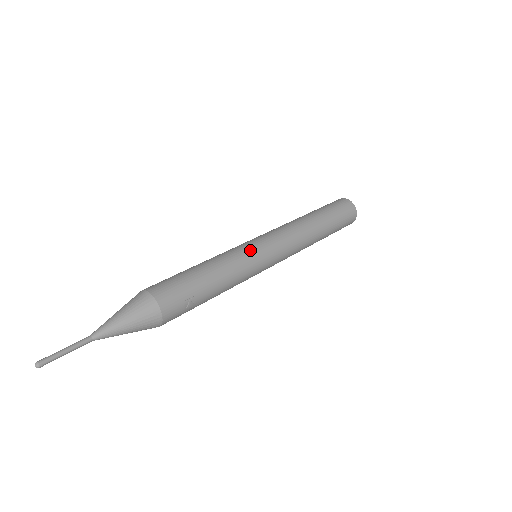
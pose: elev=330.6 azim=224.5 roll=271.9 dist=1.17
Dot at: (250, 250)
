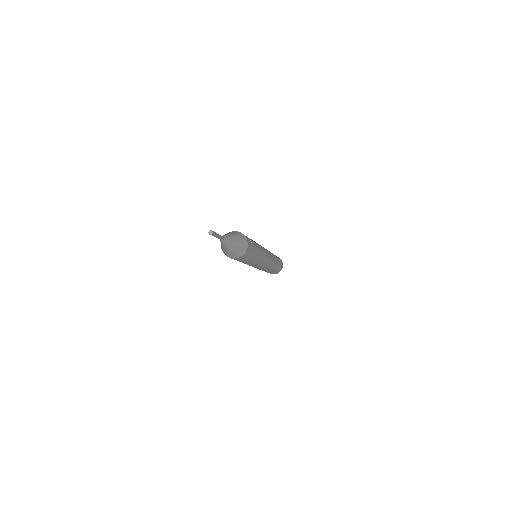
Dot at: occluded
